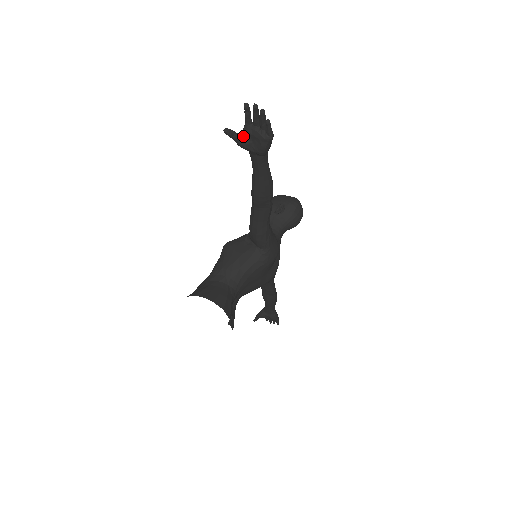
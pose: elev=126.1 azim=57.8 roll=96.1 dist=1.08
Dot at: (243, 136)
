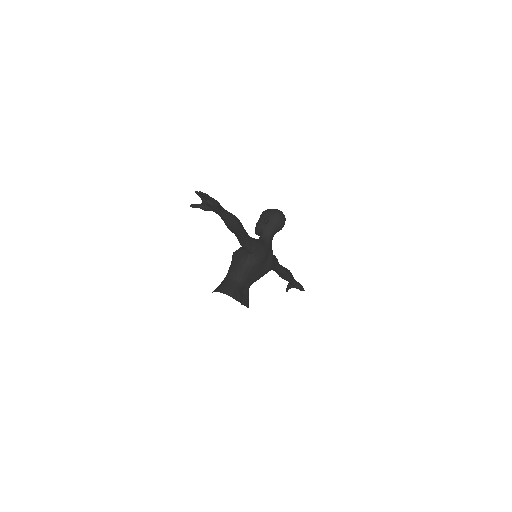
Dot at: (203, 205)
